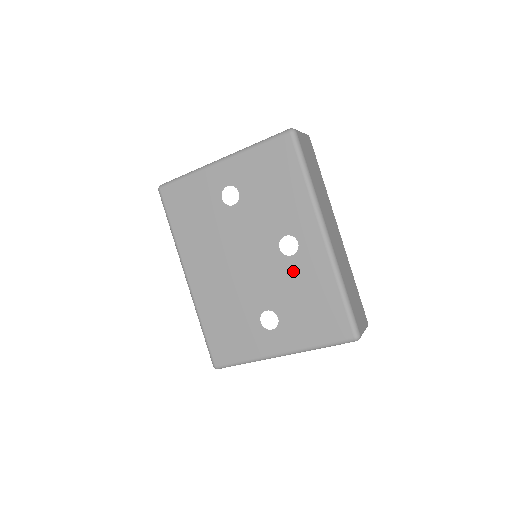
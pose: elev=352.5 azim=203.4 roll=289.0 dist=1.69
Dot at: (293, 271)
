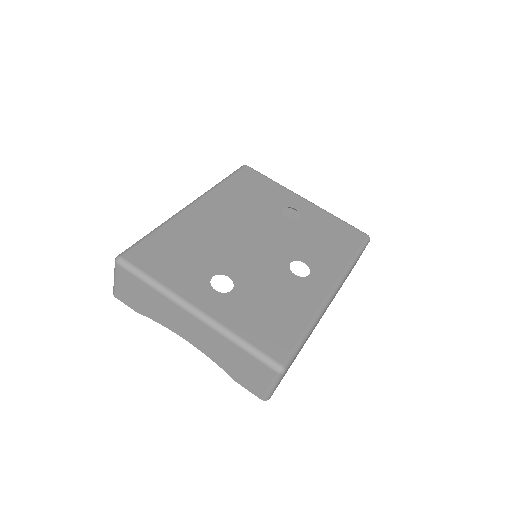
Dot at: (284, 282)
